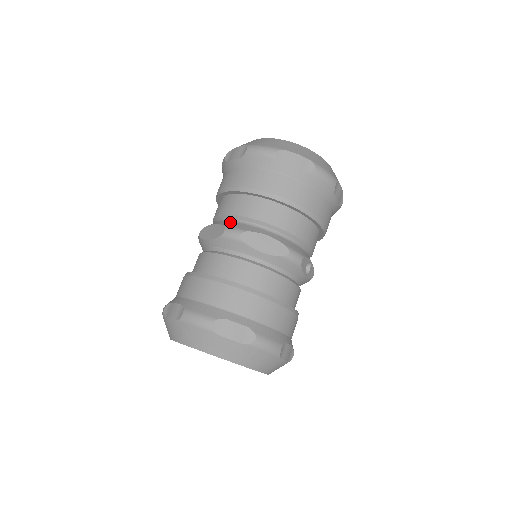
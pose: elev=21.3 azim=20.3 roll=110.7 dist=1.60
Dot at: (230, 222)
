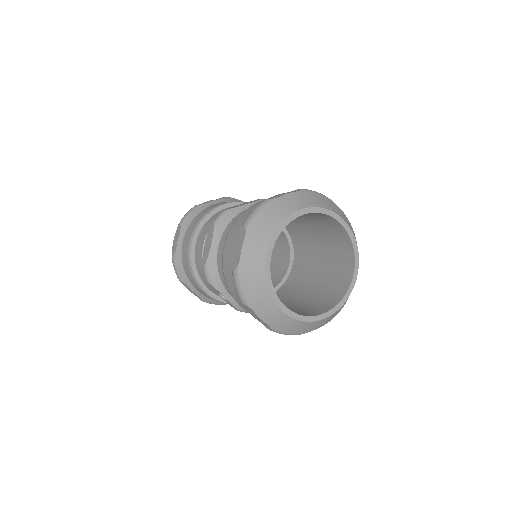
Dot at: occluded
